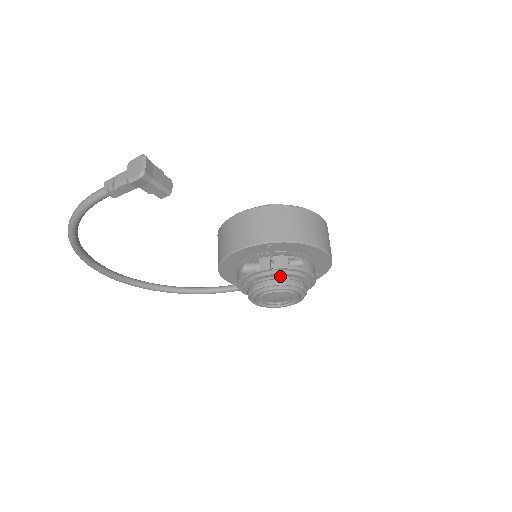
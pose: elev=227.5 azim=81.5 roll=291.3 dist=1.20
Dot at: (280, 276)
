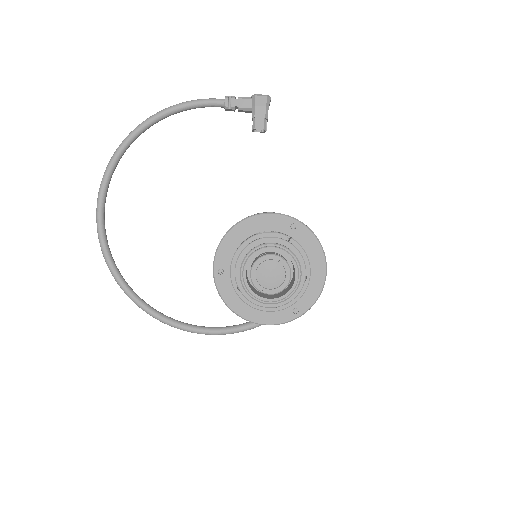
Dot at: occluded
